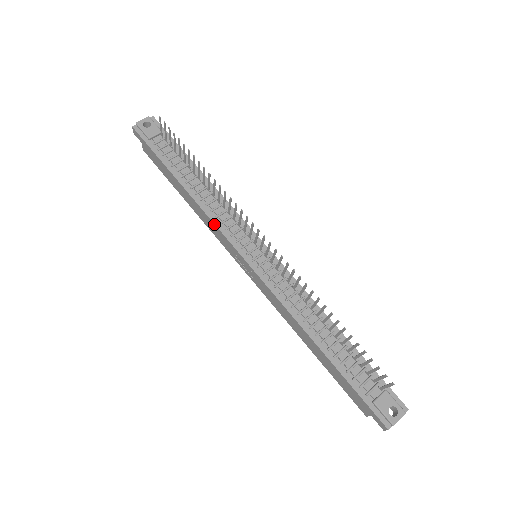
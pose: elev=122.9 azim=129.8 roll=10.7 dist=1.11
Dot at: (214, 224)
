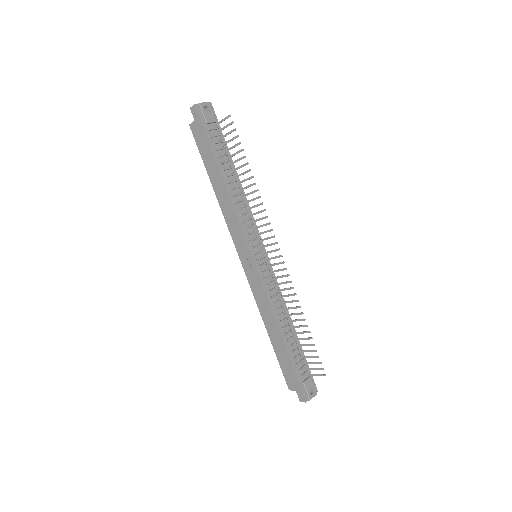
Dot at: (238, 220)
